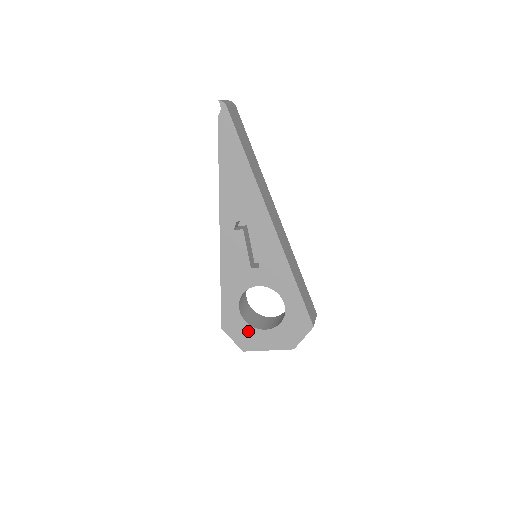
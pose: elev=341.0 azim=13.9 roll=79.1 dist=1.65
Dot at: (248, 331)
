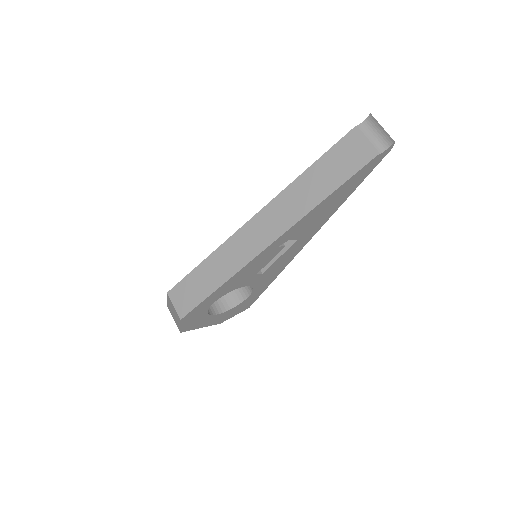
Dot at: (201, 318)
